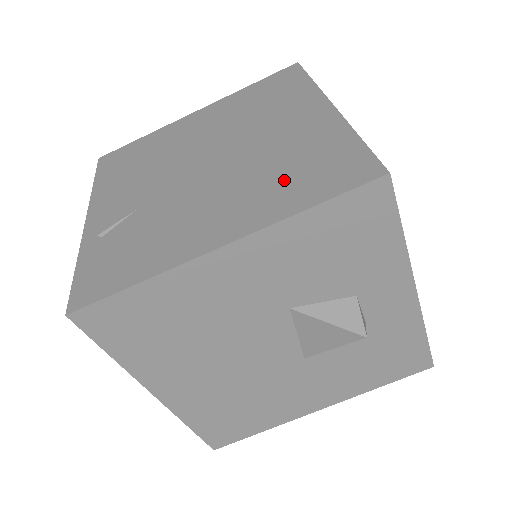
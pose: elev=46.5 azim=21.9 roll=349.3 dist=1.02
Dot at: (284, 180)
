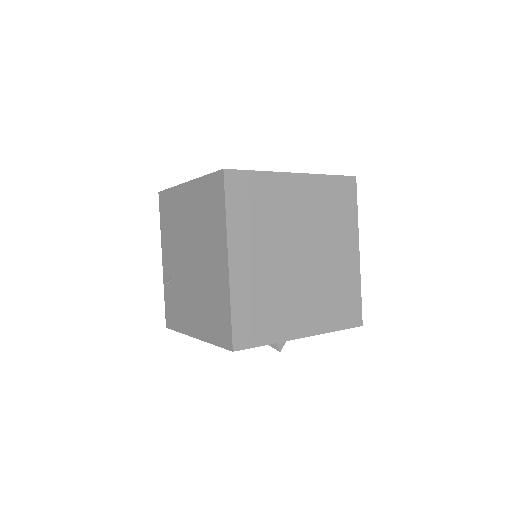
Dot at: (209, 314)
